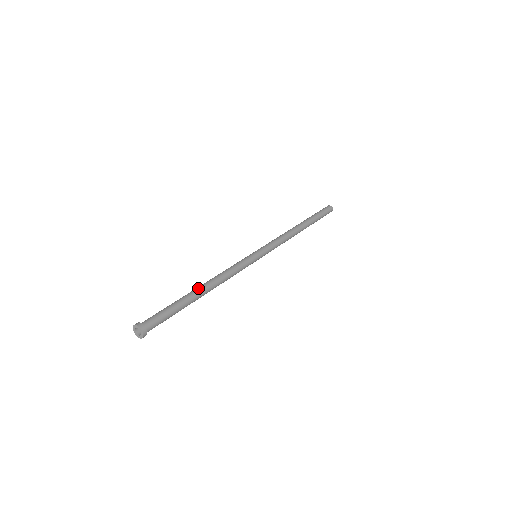
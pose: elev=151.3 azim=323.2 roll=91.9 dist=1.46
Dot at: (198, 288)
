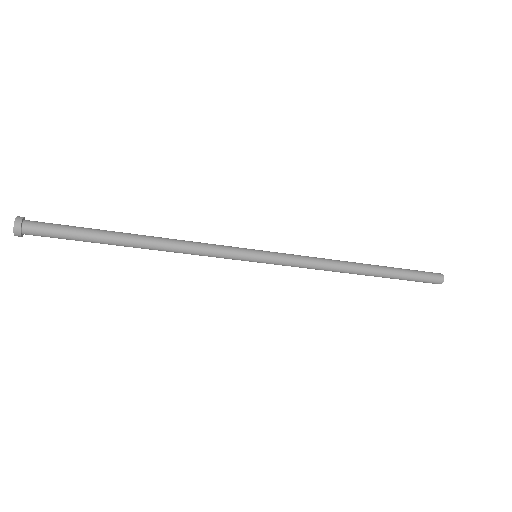
Dot at: (133, 234)
